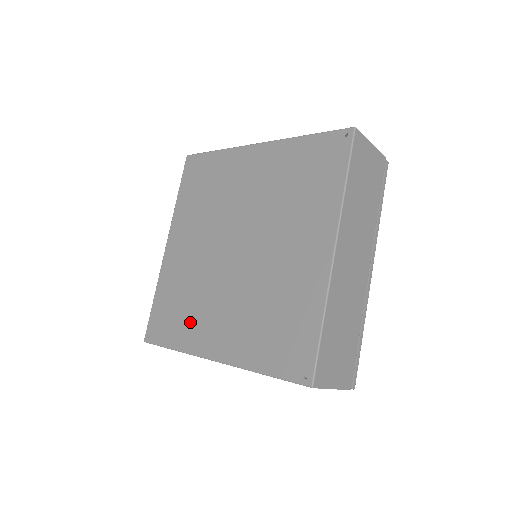
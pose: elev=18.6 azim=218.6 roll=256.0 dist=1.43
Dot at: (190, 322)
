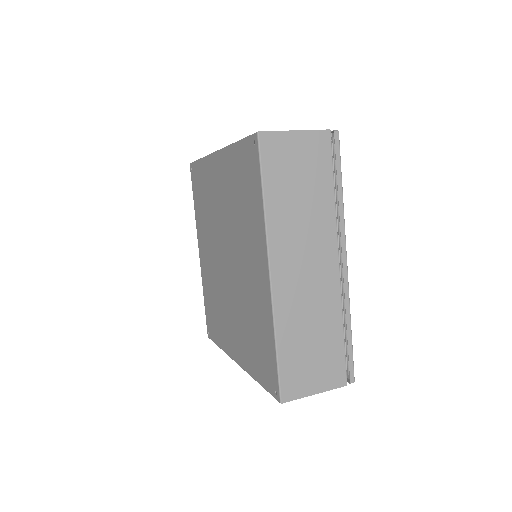
Dot at: (221, 326)
